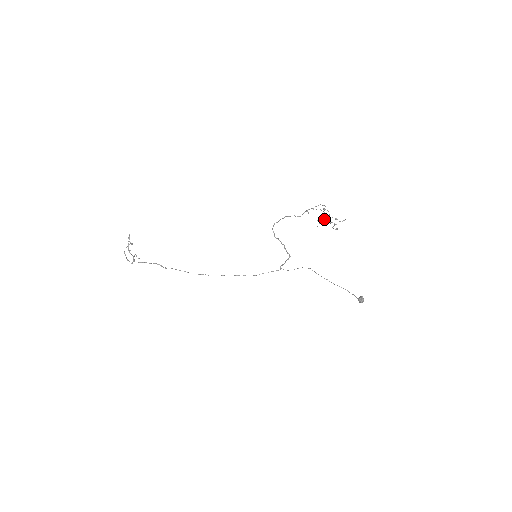
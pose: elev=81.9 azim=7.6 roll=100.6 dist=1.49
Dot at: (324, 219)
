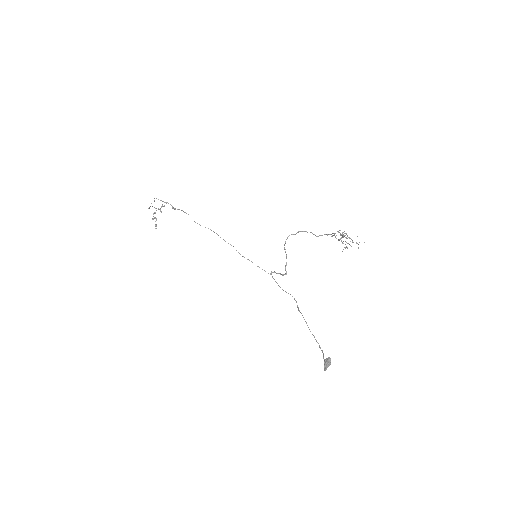
Dot at: occluded
